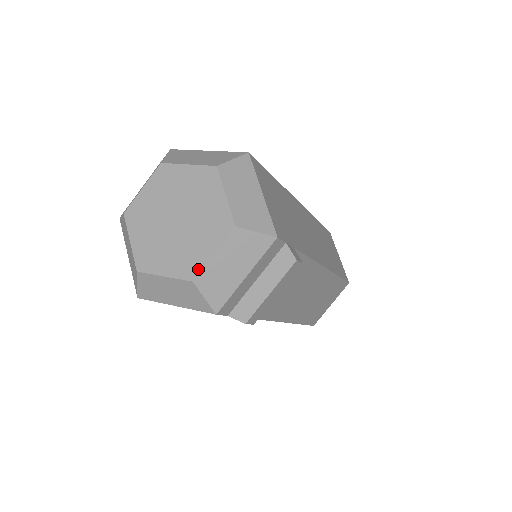
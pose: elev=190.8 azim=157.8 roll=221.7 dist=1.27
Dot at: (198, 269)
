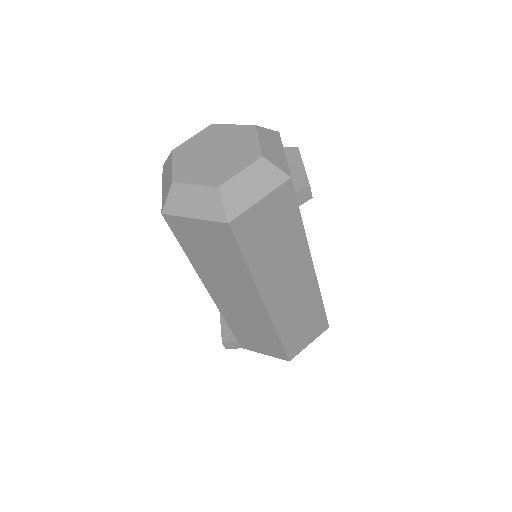
Dot at: (258, 151)
